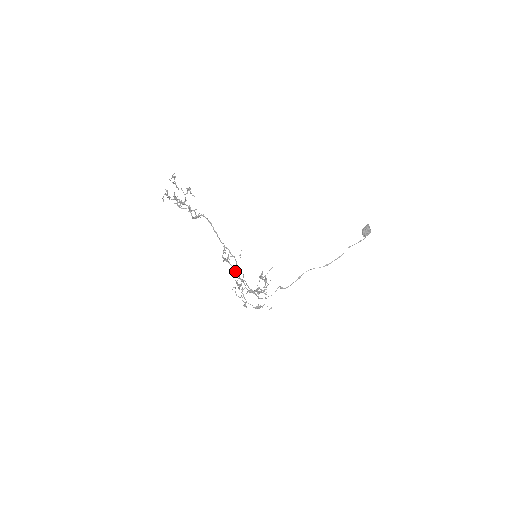
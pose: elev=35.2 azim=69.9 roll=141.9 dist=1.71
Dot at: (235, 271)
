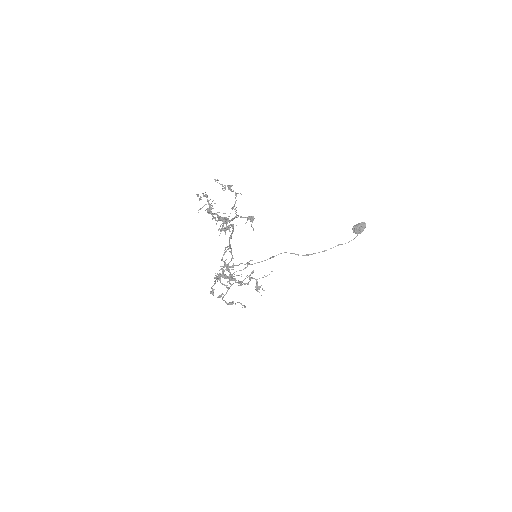
Dot at: (231, 278)
